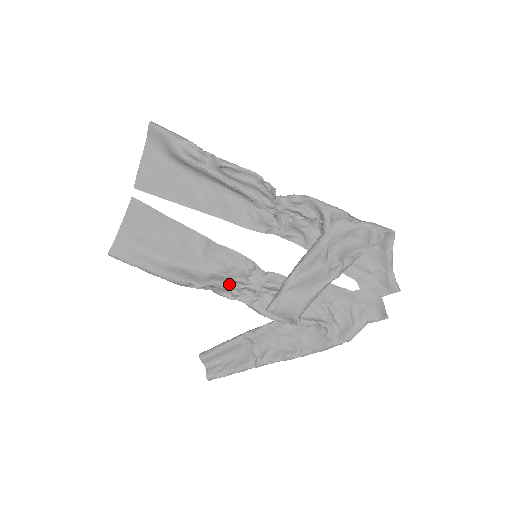
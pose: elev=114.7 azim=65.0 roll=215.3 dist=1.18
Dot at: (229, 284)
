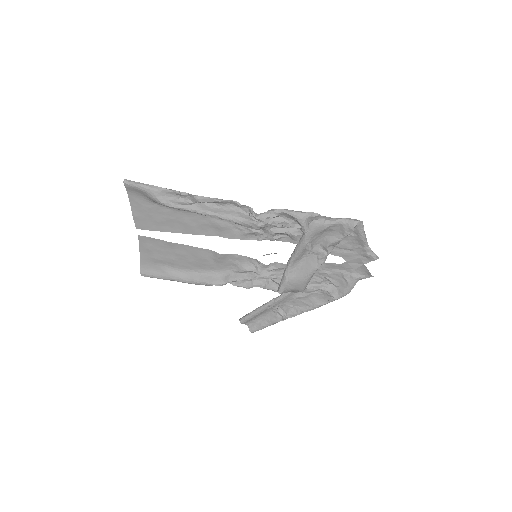
Dot at: (243, 280)
